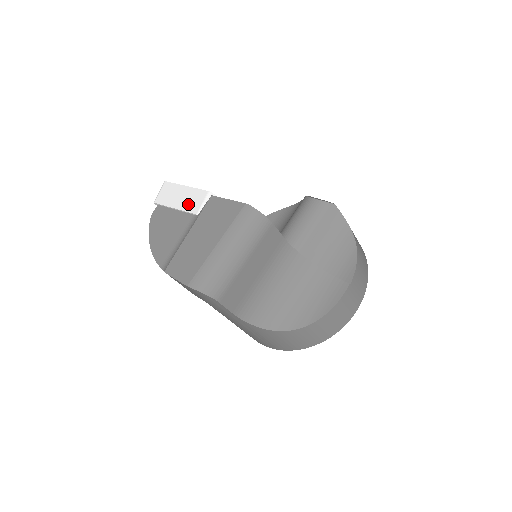
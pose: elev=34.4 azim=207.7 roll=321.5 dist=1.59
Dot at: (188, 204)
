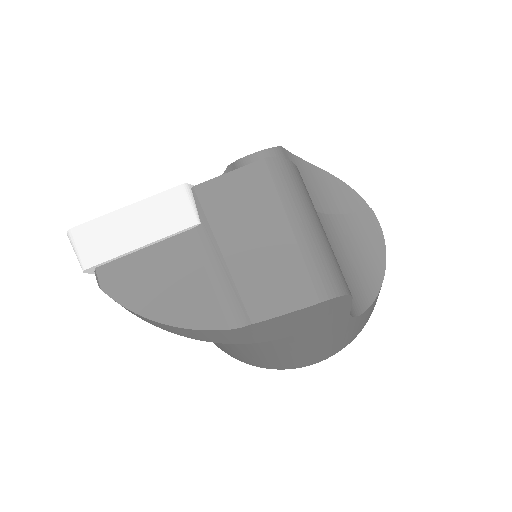
Dot at: (164, 223)
